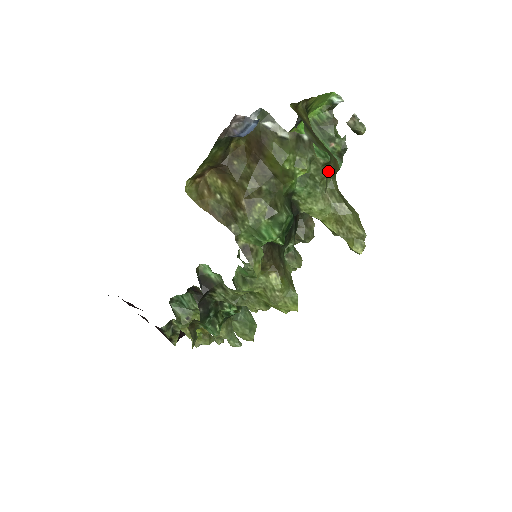
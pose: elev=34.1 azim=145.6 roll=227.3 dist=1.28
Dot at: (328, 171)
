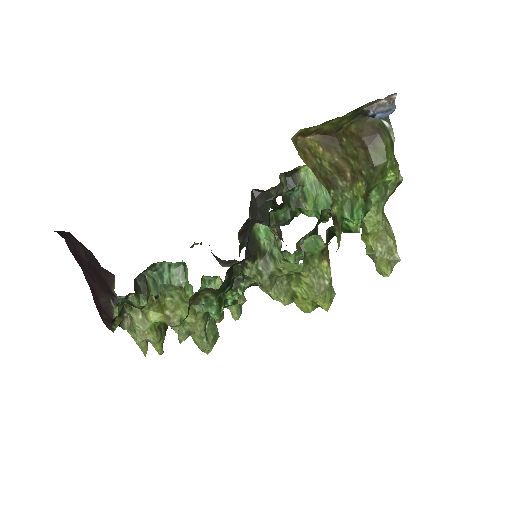
Dot at: (393, 192)
